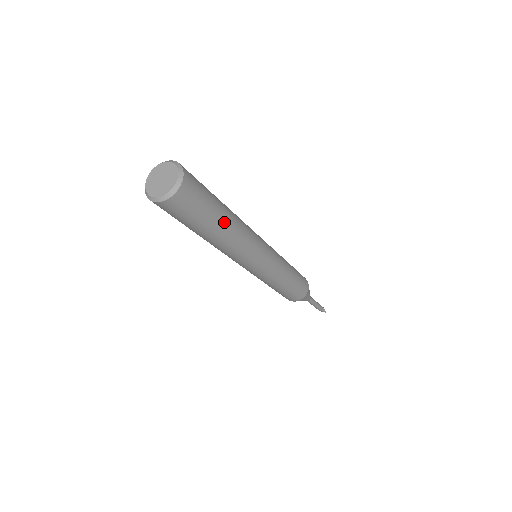
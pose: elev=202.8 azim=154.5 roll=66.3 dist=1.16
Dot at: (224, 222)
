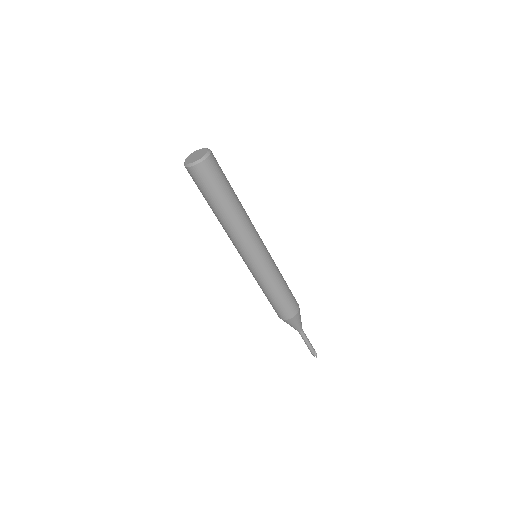
Dot at: (233, 202)
